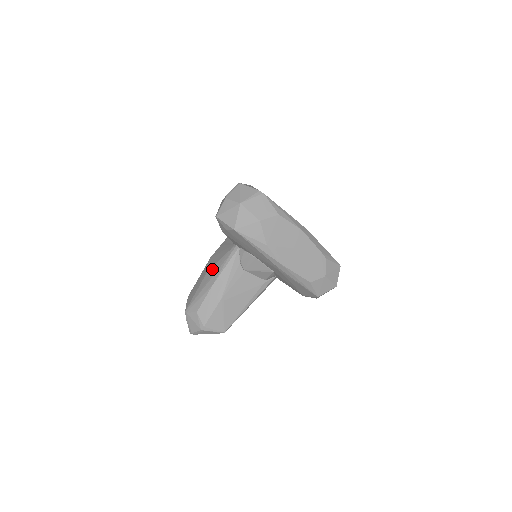
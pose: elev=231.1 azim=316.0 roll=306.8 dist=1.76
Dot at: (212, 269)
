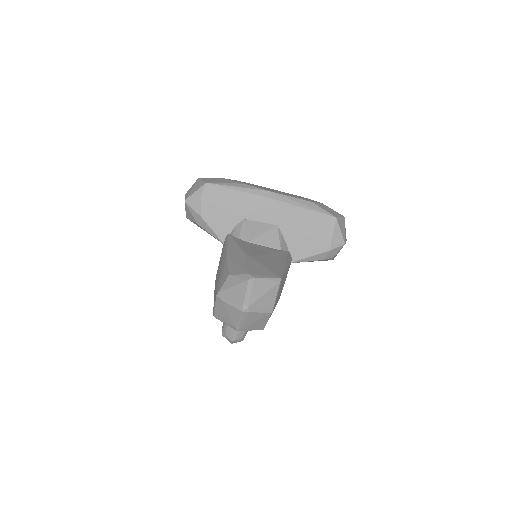
Dot at: (218, 267)
